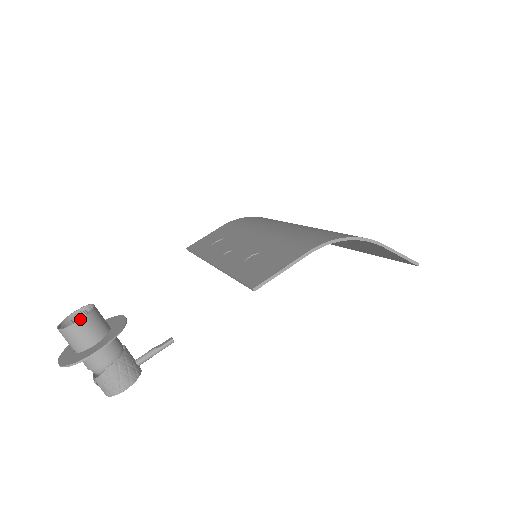
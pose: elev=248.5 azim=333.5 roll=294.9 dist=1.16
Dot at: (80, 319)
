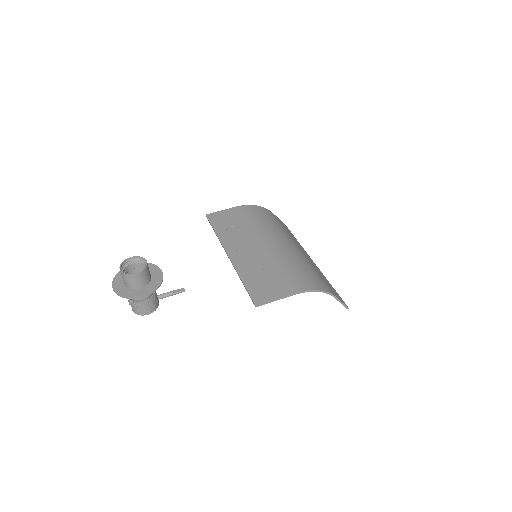
Dot at: (139, 272)
